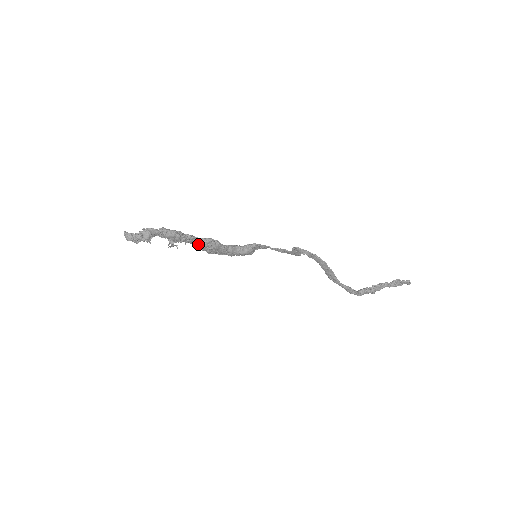
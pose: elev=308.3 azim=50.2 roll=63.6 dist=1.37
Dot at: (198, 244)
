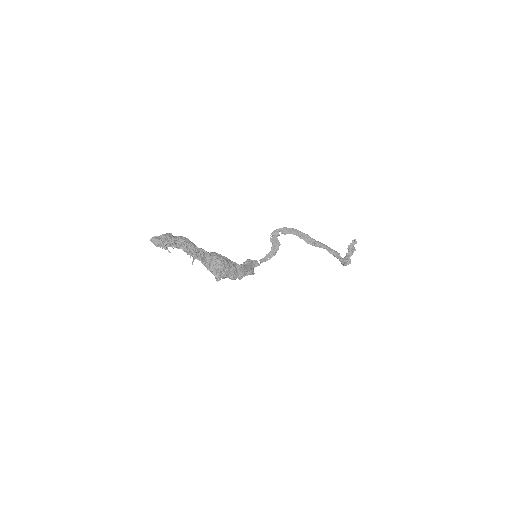
Dot at: (210, 258)
